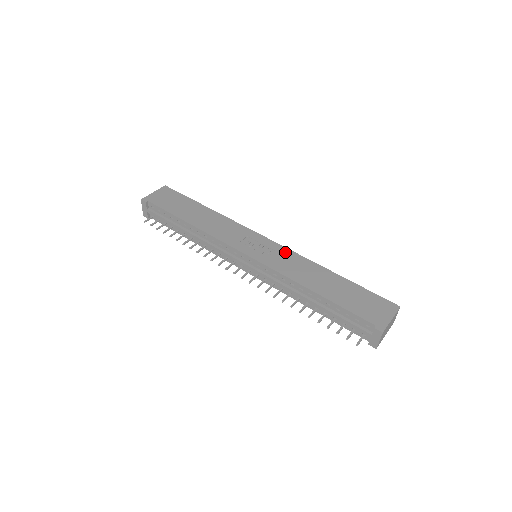
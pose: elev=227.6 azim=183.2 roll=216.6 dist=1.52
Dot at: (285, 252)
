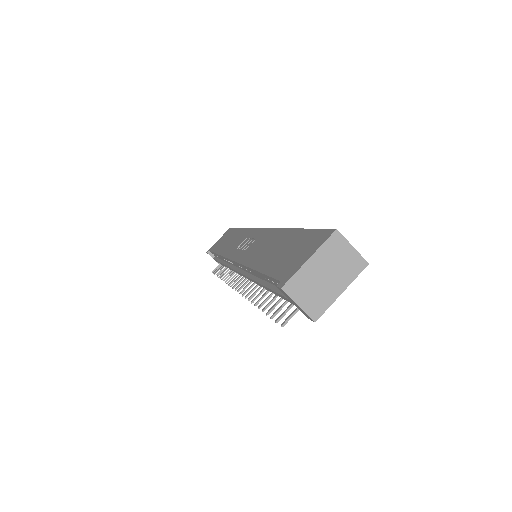
Dot at: (263, 234)
